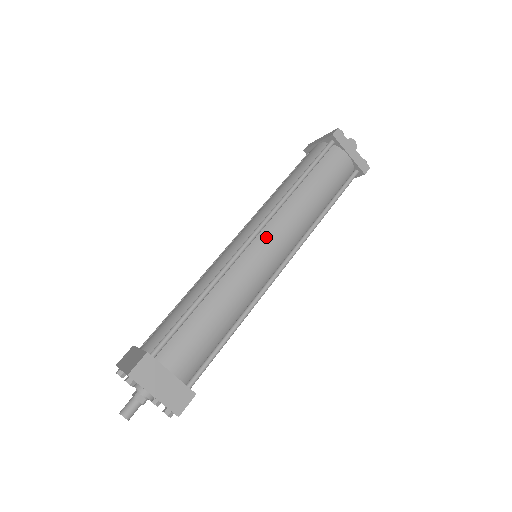
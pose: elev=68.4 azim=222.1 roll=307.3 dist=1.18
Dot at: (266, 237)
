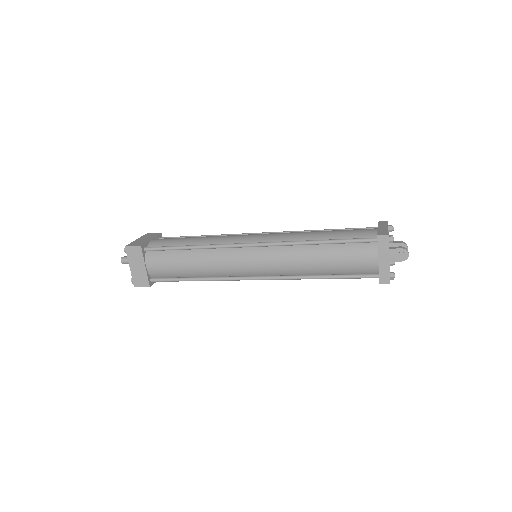
Dot at: (258, 253)
